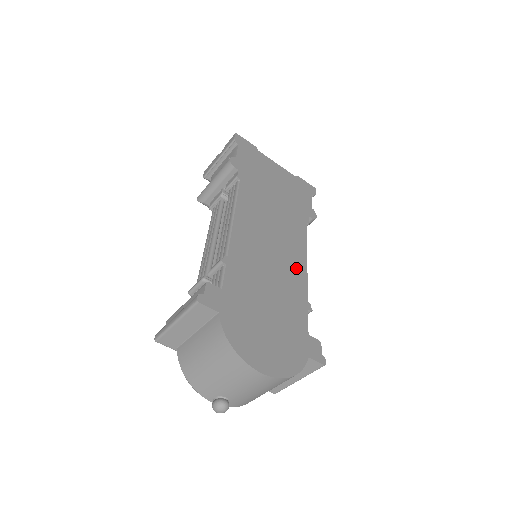
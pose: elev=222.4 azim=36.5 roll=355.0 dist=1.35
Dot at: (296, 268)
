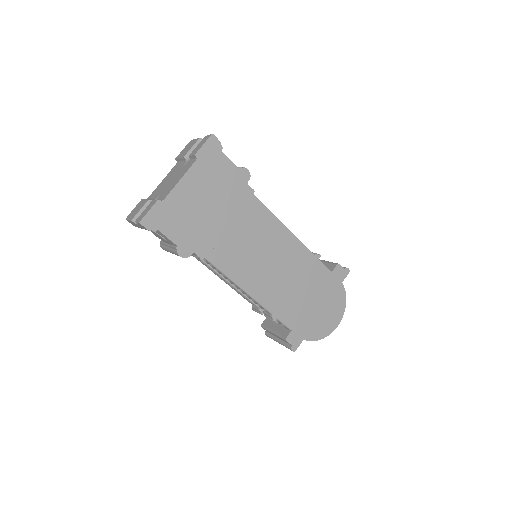
Dot at: (290, 247)
